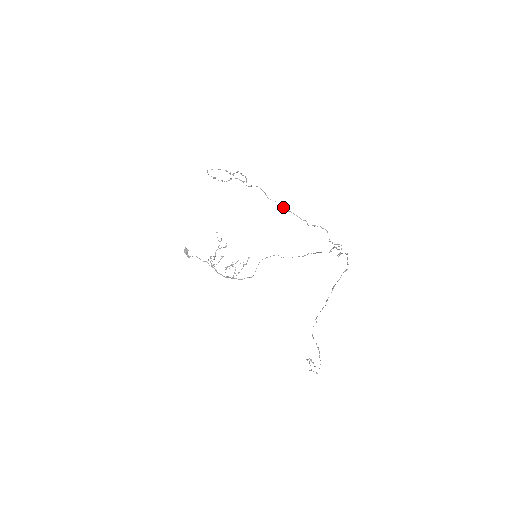
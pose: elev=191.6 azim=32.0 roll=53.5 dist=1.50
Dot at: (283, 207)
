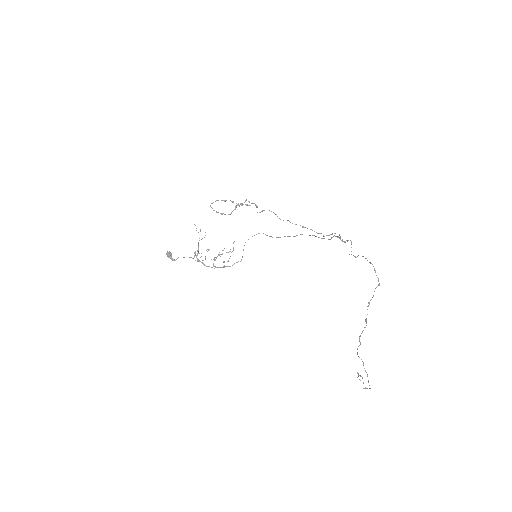
Dot at: occluded
